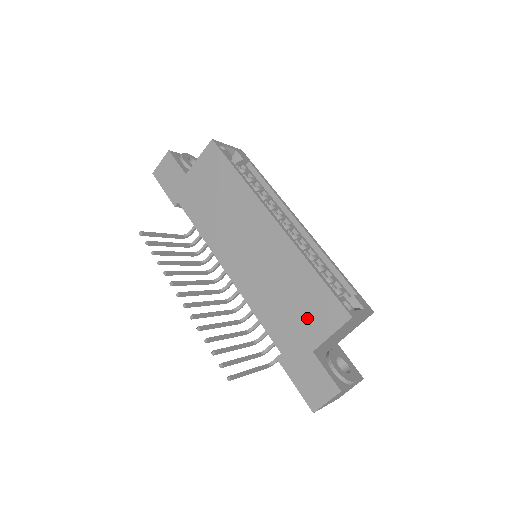
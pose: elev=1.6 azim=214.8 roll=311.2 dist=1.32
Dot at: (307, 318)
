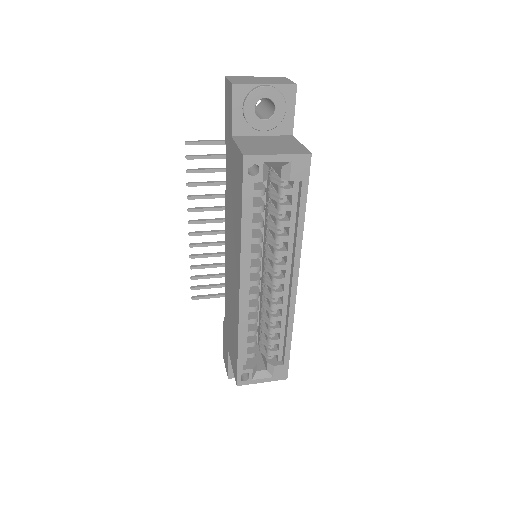
Dot at: (231, 343)
